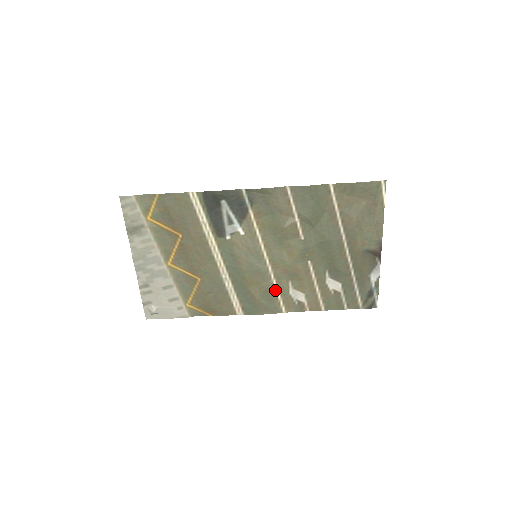
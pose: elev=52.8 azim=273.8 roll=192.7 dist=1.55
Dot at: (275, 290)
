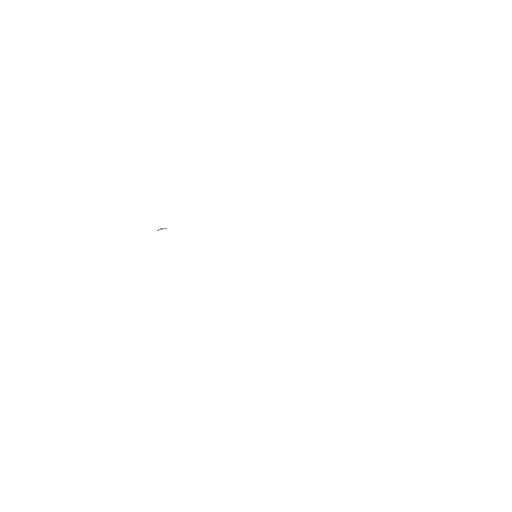
Dot at: occluded
